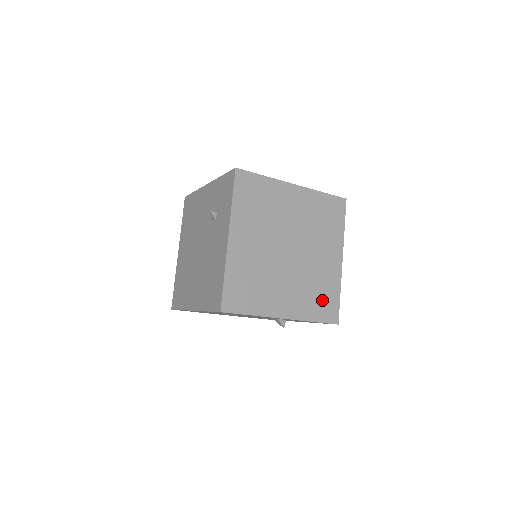
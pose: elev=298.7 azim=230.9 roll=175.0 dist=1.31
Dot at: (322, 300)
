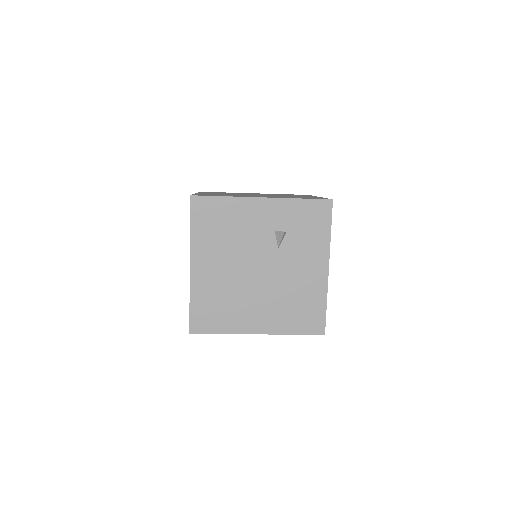
Dot at: occluded
